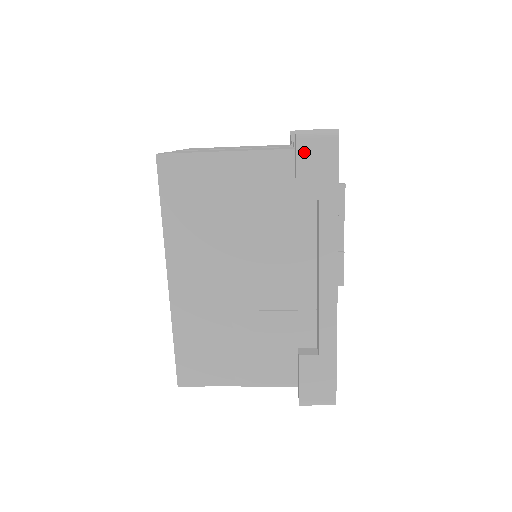
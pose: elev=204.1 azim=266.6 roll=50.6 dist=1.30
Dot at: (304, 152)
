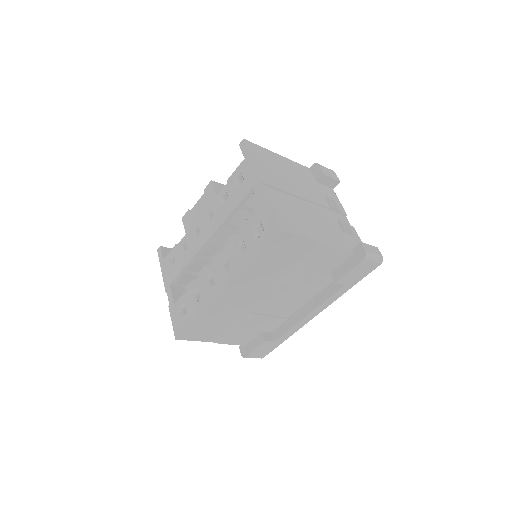
Dot at: (361, 265)
